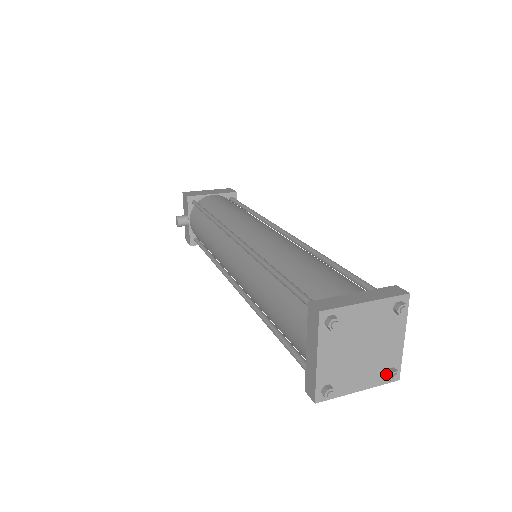
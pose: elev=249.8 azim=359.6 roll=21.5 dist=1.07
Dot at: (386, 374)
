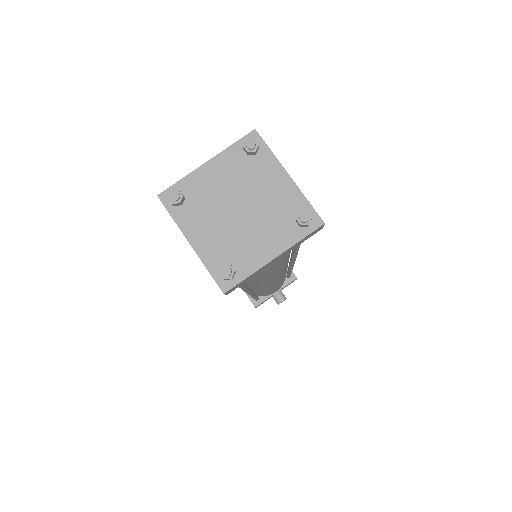
Dot at: (224, 265)
